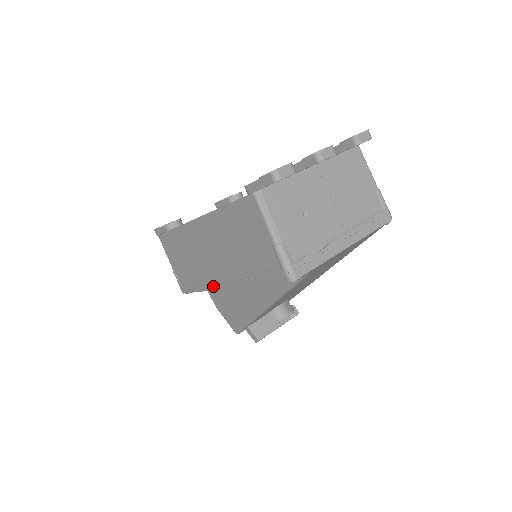
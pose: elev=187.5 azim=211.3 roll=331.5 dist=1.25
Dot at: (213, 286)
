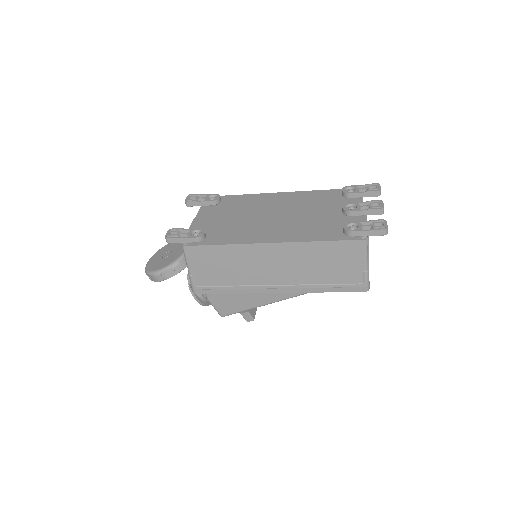
Dot at: (260, 291)
